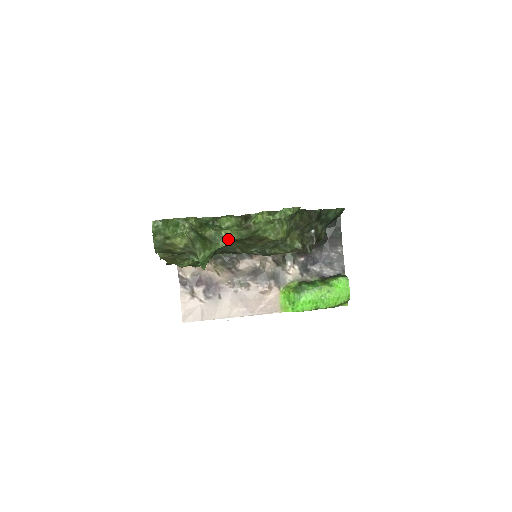
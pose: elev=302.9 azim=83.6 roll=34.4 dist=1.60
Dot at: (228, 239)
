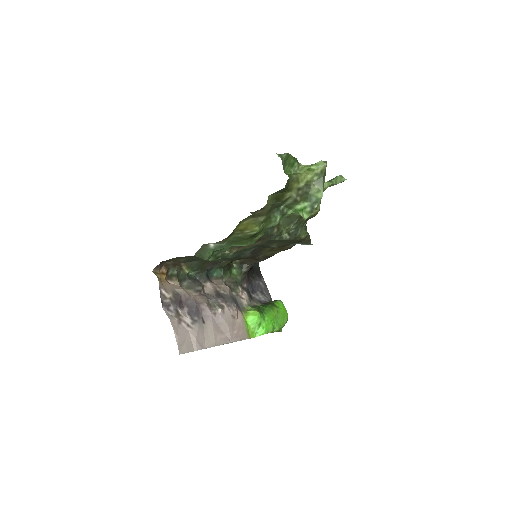
Dot at: occluded
